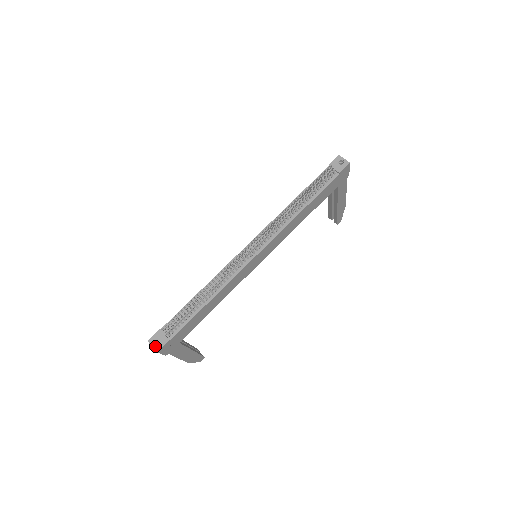
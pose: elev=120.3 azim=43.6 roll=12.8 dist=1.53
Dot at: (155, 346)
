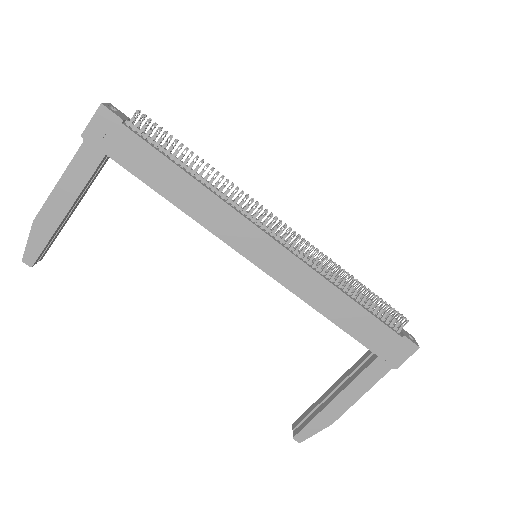
Dot at: (108, 105)
